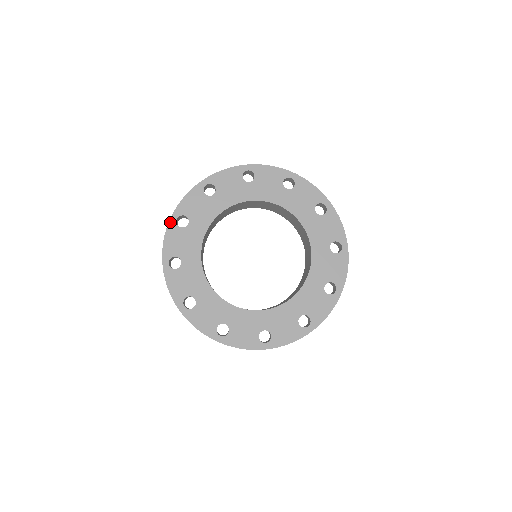
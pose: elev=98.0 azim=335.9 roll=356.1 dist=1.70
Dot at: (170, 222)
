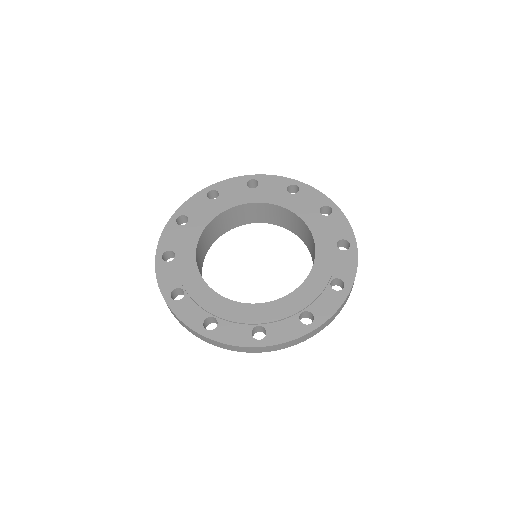
Dot at: (156, 262)
